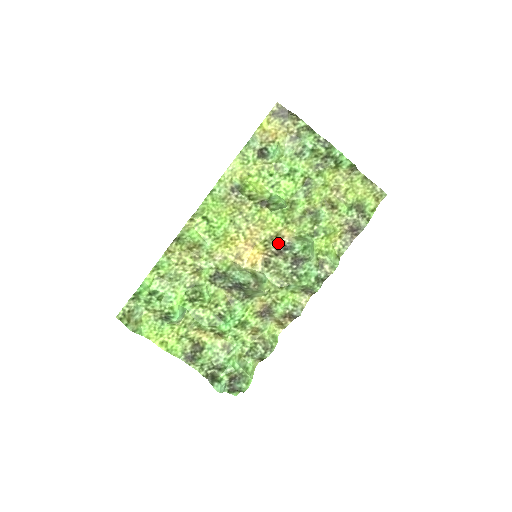
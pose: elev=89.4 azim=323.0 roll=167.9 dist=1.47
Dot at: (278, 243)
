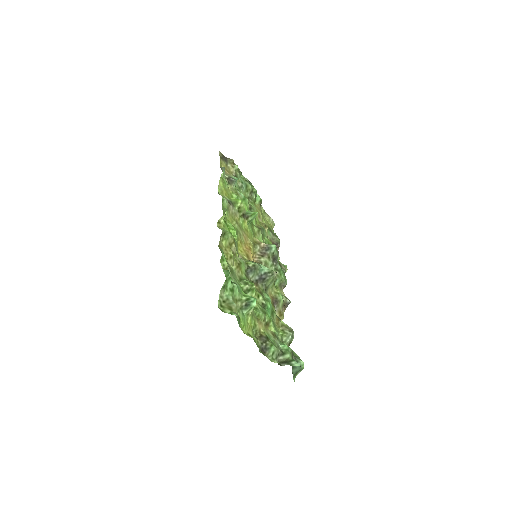
Dot at: (260, 247)
